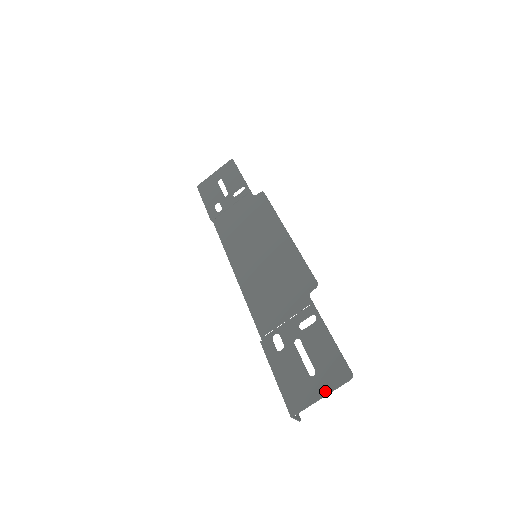
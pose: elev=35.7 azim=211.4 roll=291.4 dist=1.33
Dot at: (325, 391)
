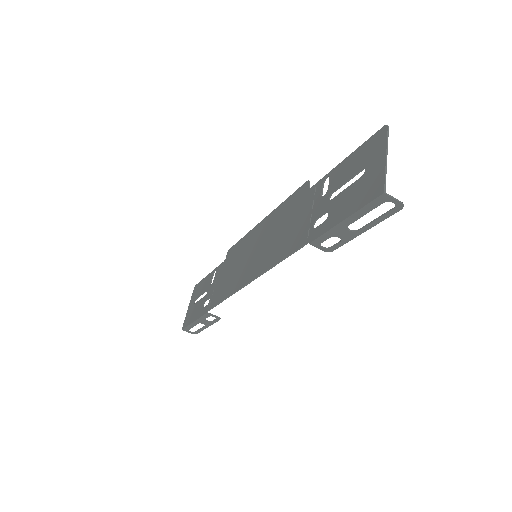
Dot at: (382, 153)
